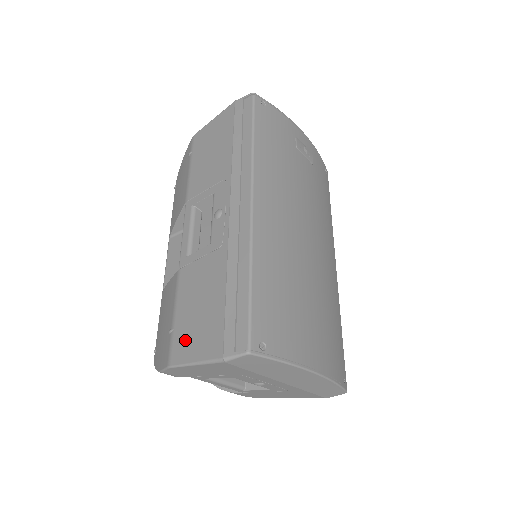
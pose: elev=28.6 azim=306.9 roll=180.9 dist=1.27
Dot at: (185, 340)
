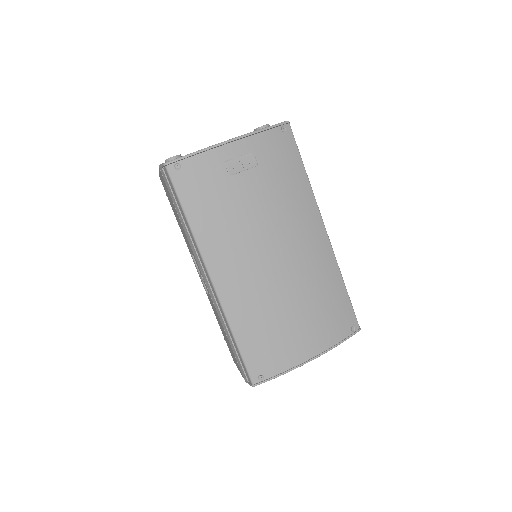
Dot at: (231, 353)
